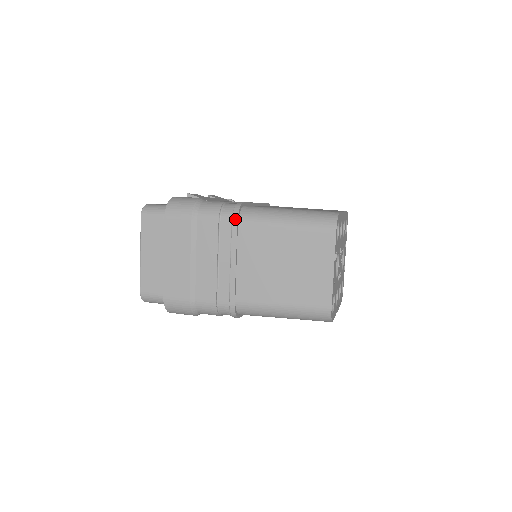
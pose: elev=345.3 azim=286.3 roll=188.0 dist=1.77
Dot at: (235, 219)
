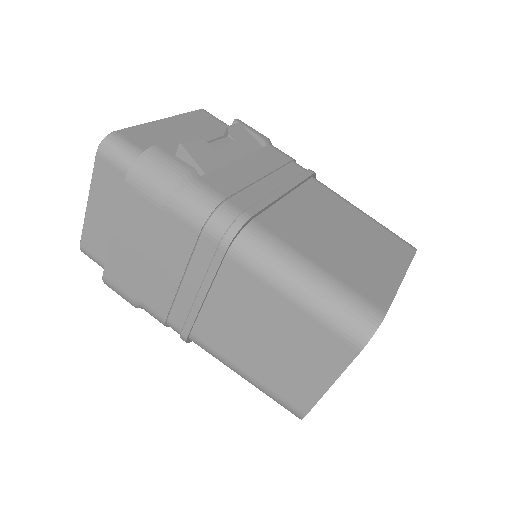
Dot at: (224, 246)
